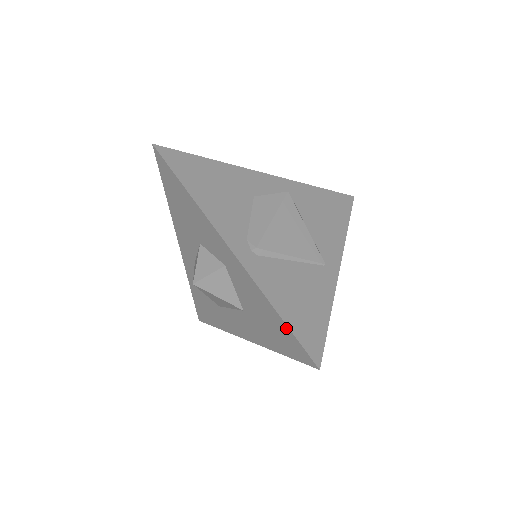
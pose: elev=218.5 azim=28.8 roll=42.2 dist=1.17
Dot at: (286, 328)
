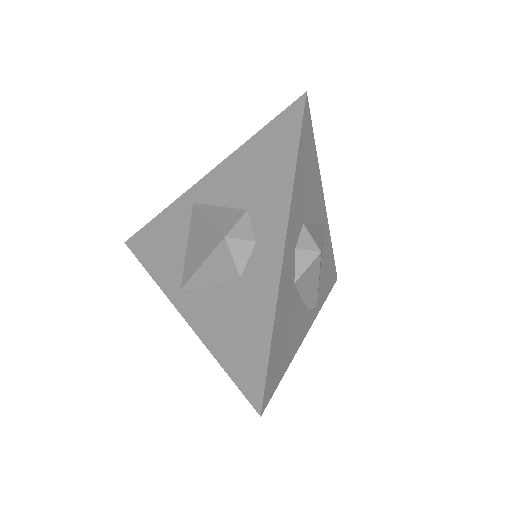
Dot at: occluded
